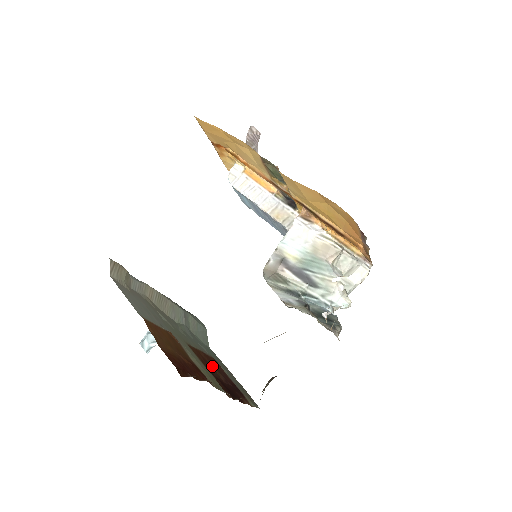
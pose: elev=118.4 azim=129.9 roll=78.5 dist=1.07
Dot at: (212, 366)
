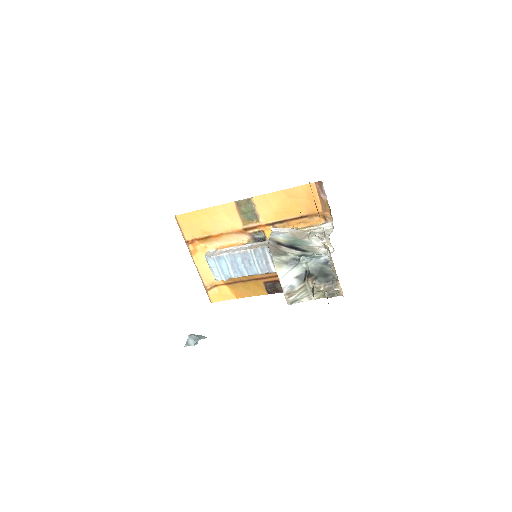
Dot at: occluded
